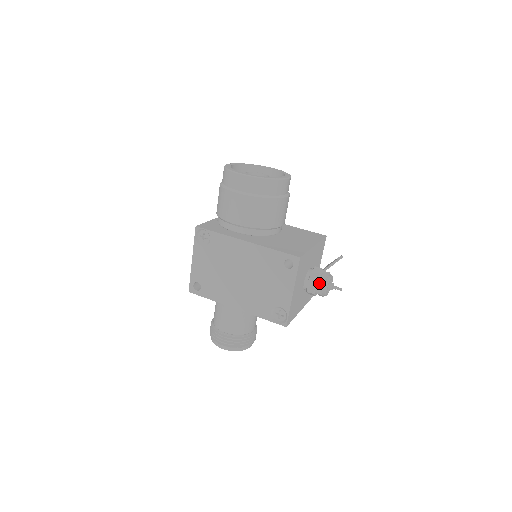
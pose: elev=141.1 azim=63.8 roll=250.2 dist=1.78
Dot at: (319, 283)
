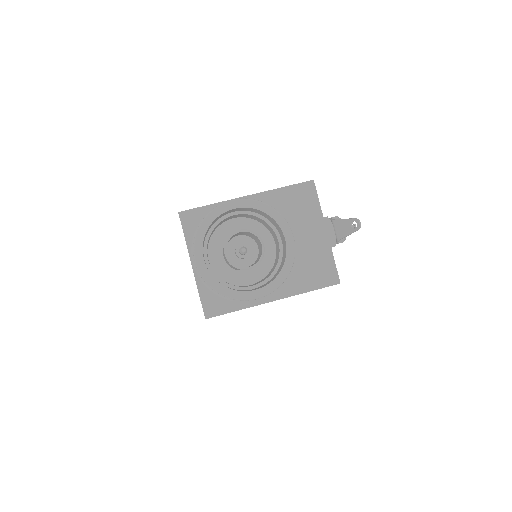
Dot at: occluded
